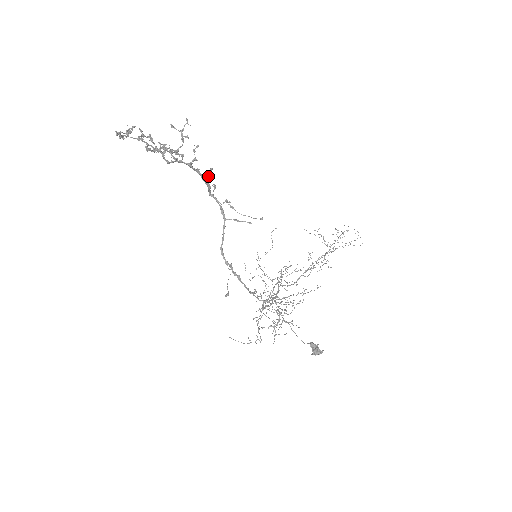
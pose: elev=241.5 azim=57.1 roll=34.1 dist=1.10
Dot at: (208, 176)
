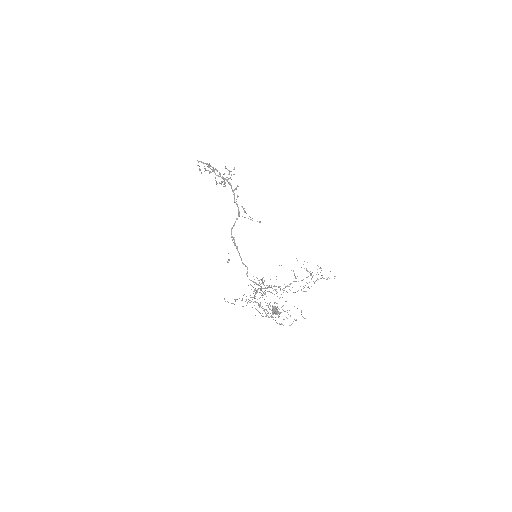
Dot at: (235, 189)
